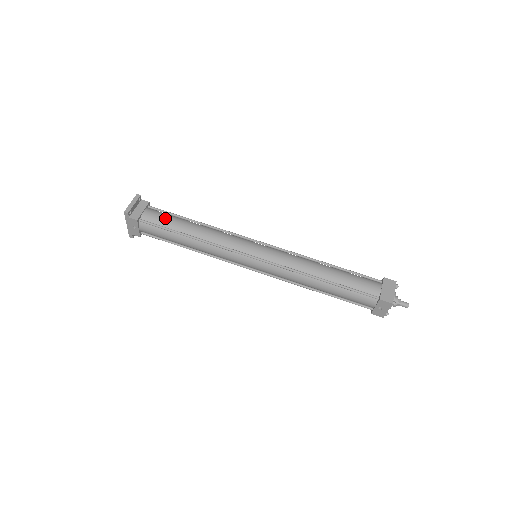
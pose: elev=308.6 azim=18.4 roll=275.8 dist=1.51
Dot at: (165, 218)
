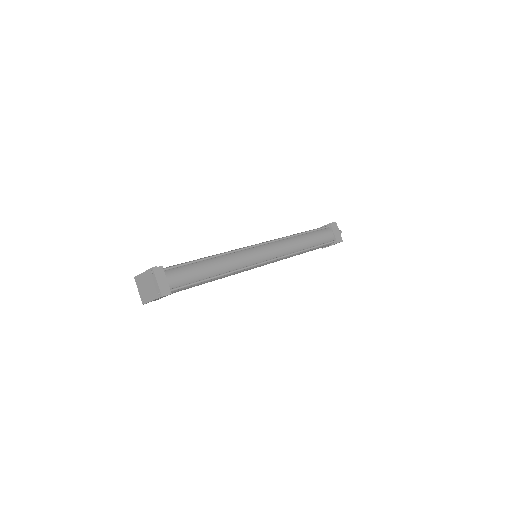
Dot at: (188, 274)
